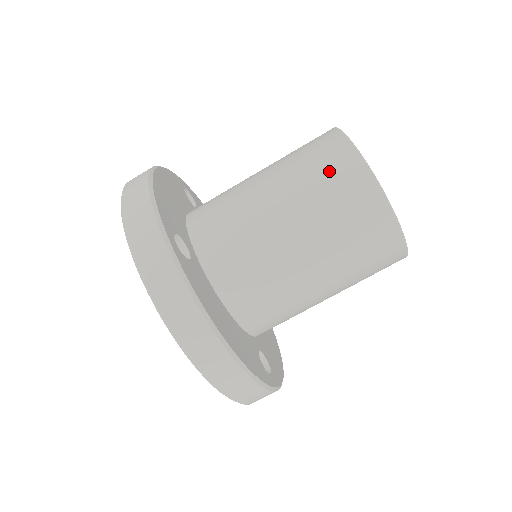
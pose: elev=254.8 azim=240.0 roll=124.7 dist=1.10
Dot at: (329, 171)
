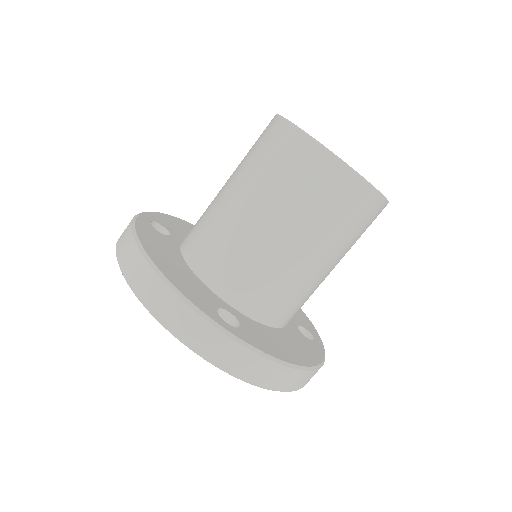
Dot at: occluded
